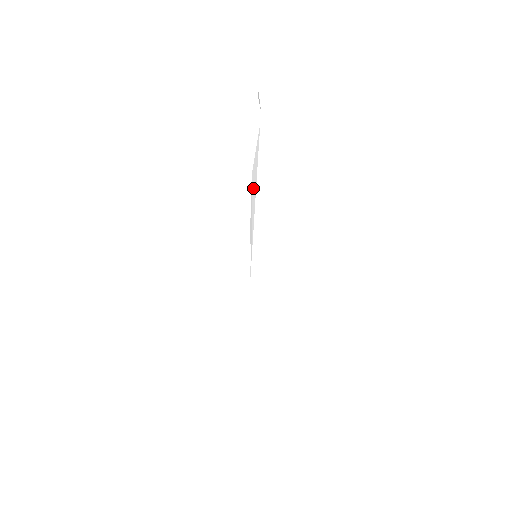
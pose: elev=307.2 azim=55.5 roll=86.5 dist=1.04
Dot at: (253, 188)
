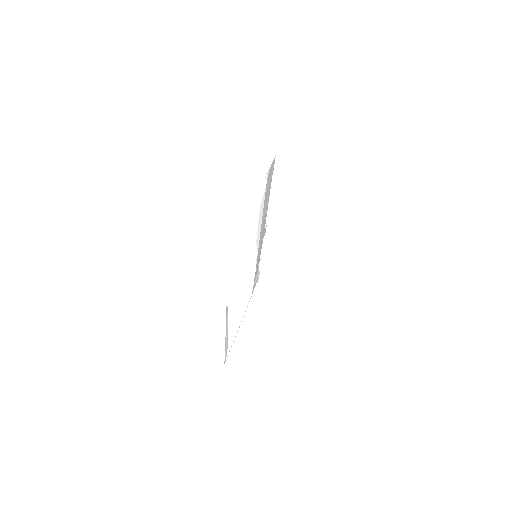
Dot at: (261, 216)
